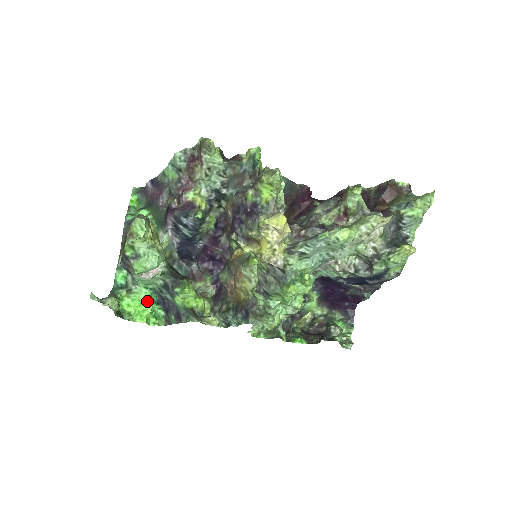
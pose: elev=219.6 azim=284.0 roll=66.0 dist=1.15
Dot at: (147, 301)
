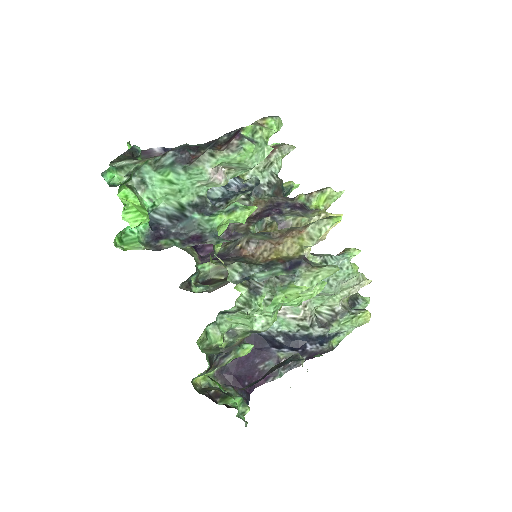
Dot at: (147, 211)
